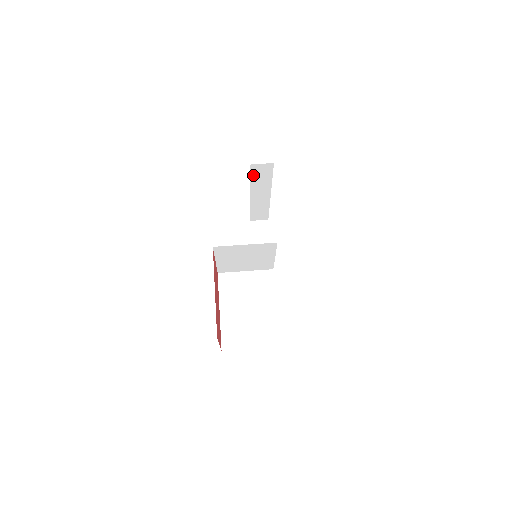
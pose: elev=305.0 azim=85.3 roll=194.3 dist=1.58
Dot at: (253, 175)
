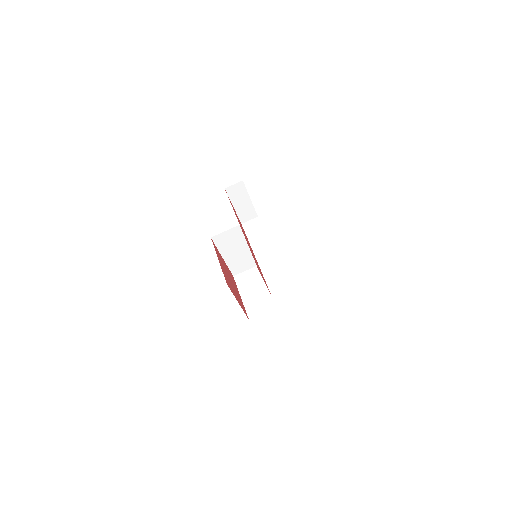
Dot at: occluded
